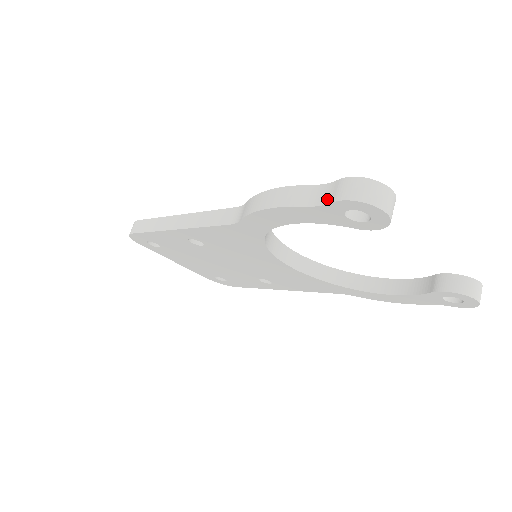
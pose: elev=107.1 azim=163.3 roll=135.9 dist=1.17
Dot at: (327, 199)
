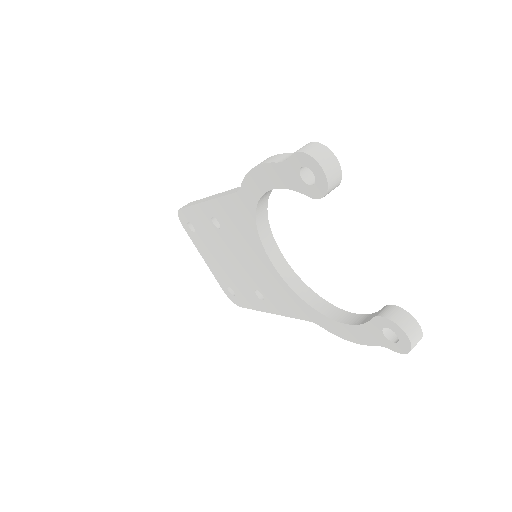
Dot at: (291, 156)
